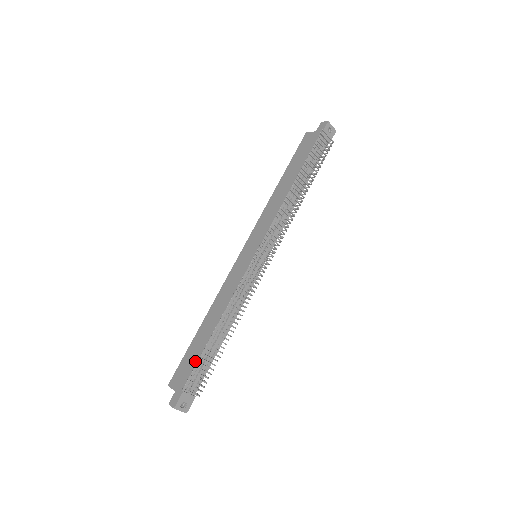
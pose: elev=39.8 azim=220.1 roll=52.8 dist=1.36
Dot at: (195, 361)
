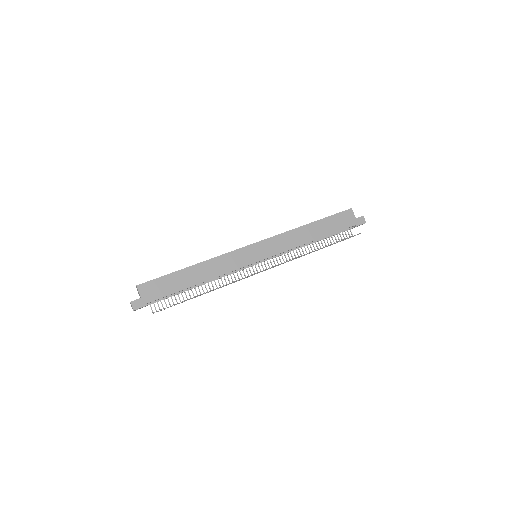
Dot at: (170, 292)
